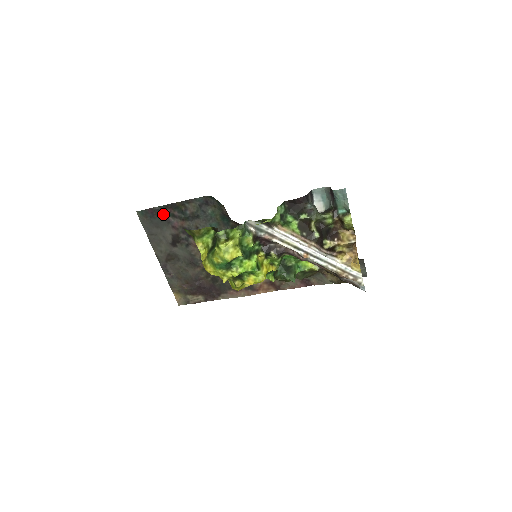
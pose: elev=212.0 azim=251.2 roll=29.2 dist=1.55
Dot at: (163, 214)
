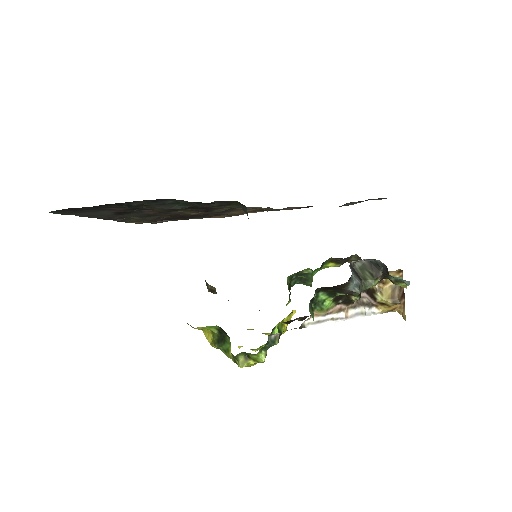
Dot at: (92, 208)
